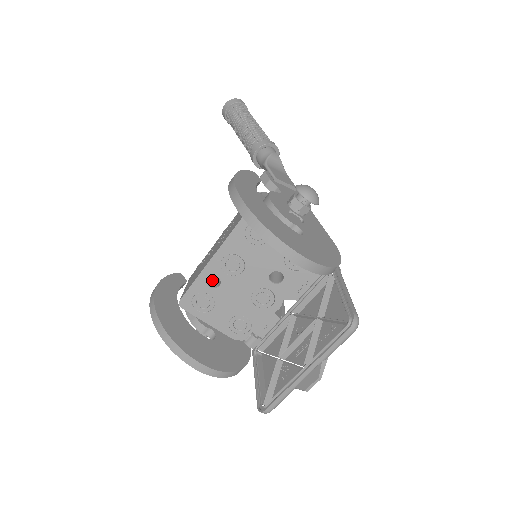
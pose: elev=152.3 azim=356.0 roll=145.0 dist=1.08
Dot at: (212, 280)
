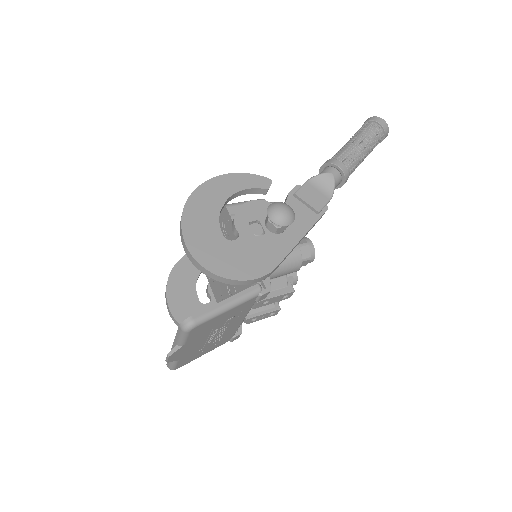
Dot at: occluded
